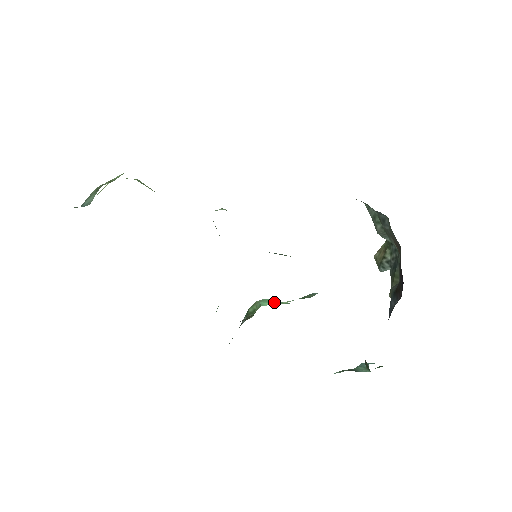
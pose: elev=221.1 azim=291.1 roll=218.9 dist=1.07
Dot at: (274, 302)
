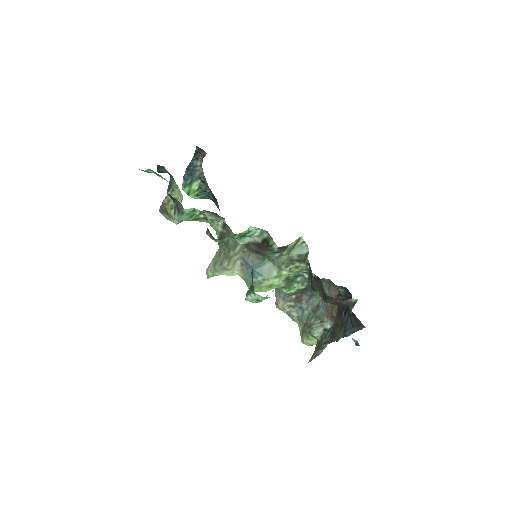
Dot at: occluded
